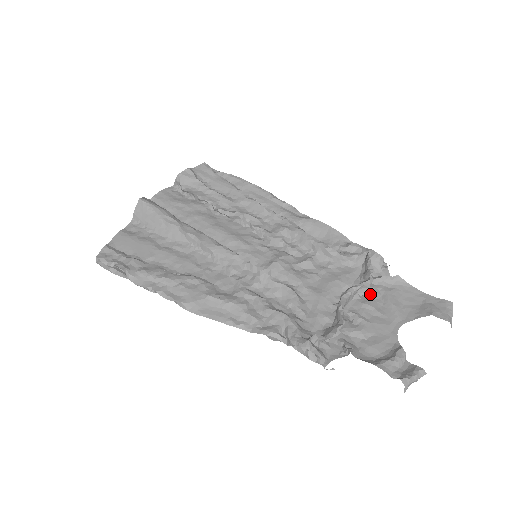
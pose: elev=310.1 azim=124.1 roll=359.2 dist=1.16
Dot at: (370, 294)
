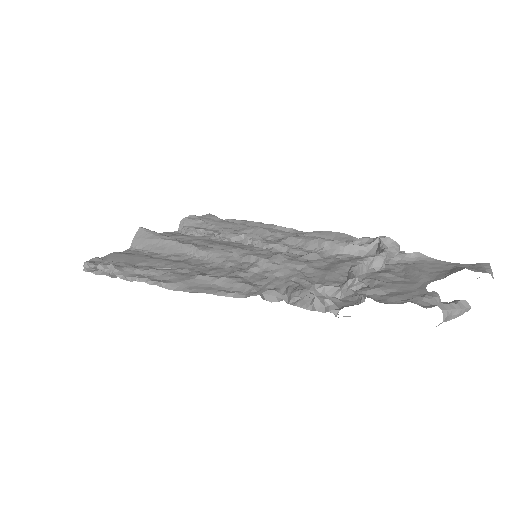
Dot at: (388, 269)
